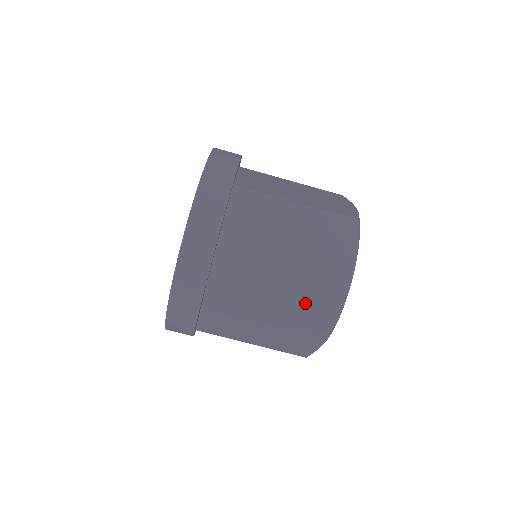
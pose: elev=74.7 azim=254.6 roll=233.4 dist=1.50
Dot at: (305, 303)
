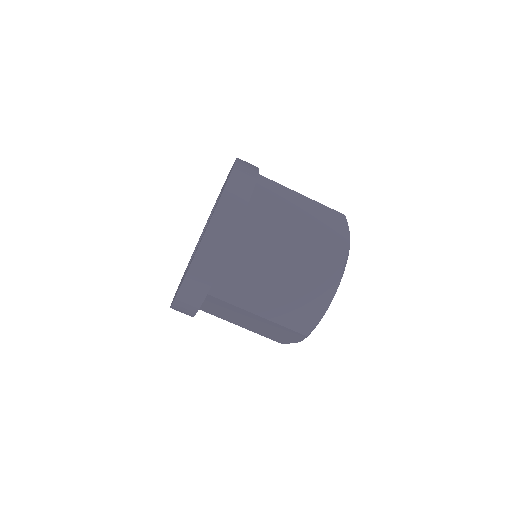
Dot at: (284, 323)
